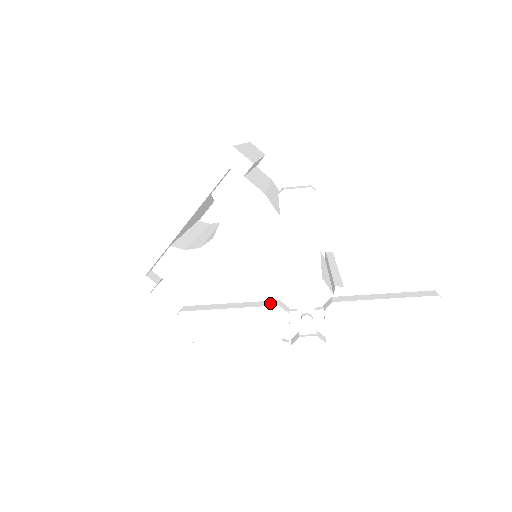
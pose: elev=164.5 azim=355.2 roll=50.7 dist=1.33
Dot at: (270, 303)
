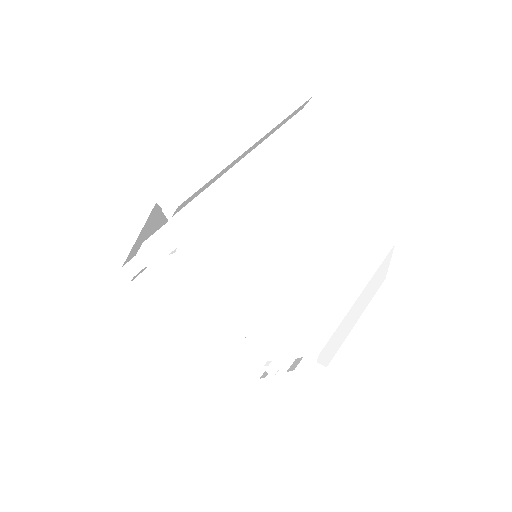
Dot at: (237, 334)
